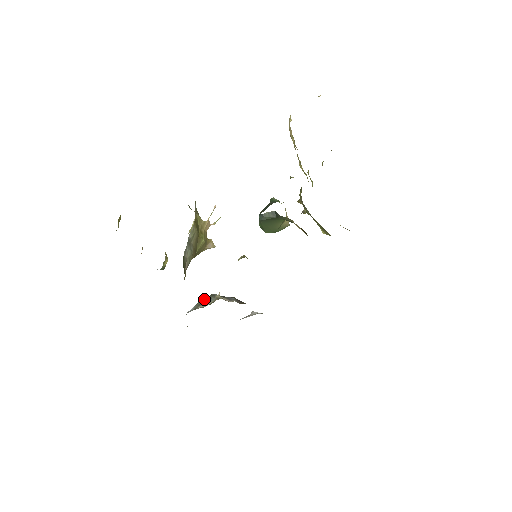
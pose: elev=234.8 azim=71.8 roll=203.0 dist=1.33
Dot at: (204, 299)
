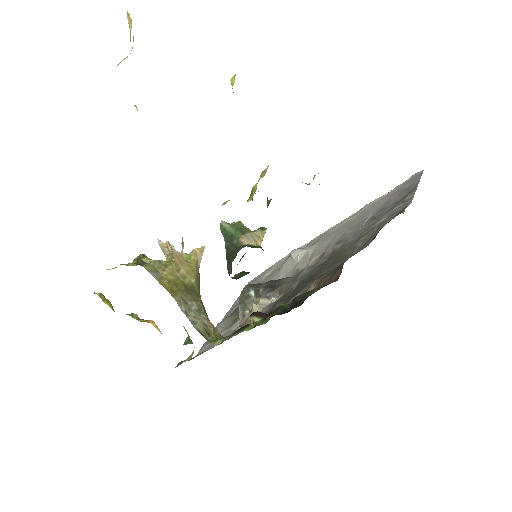
Dot at: (242, 301)
